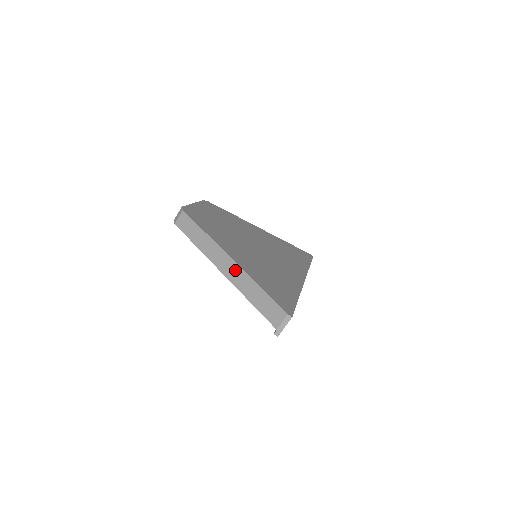
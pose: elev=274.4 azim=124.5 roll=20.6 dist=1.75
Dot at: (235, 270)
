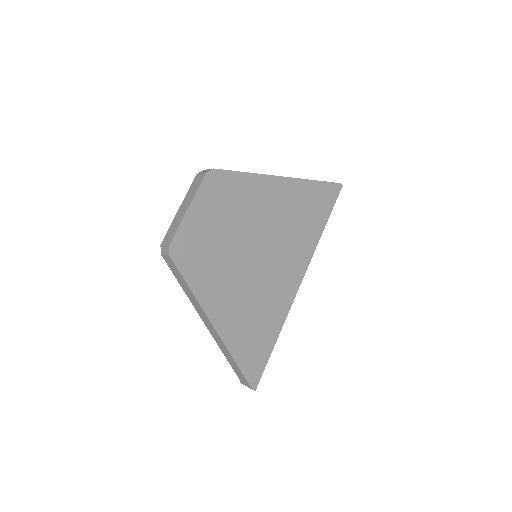
Dot at: (217, 337)
